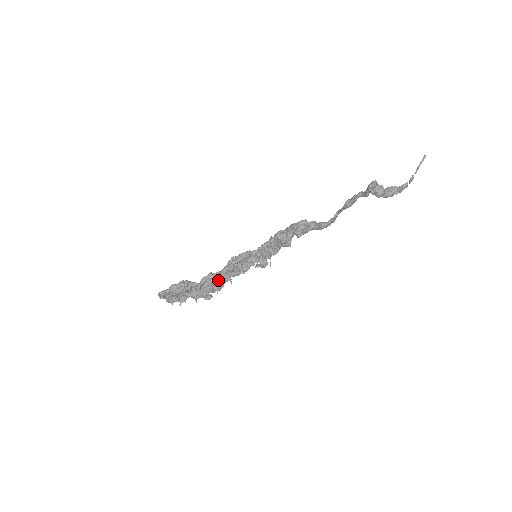
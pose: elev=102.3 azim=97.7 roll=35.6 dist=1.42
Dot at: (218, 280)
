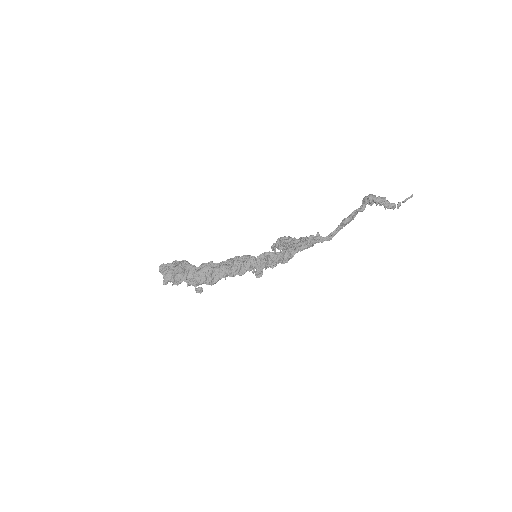
Dot at: (215, 274)
